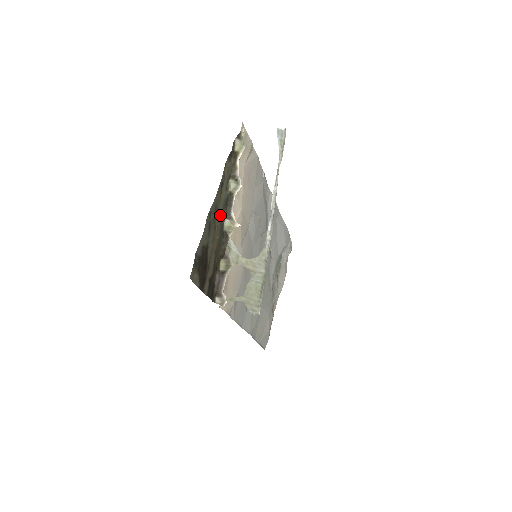
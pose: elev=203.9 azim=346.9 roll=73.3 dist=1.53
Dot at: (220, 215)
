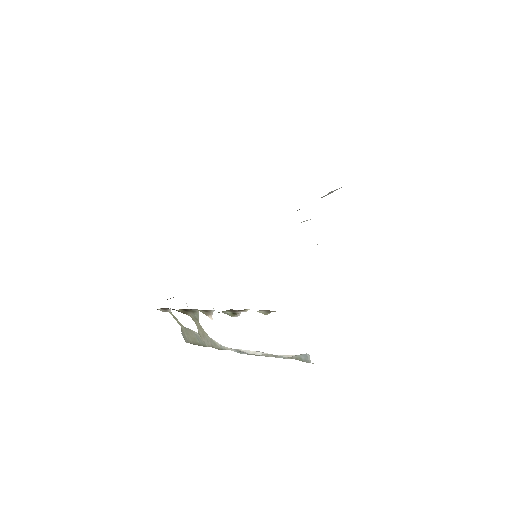
Dot at: occluded
